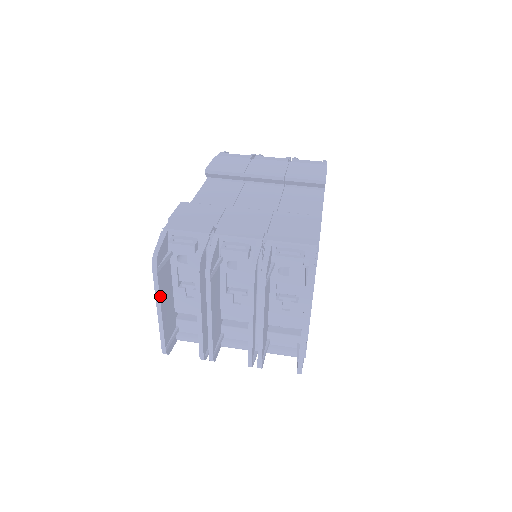
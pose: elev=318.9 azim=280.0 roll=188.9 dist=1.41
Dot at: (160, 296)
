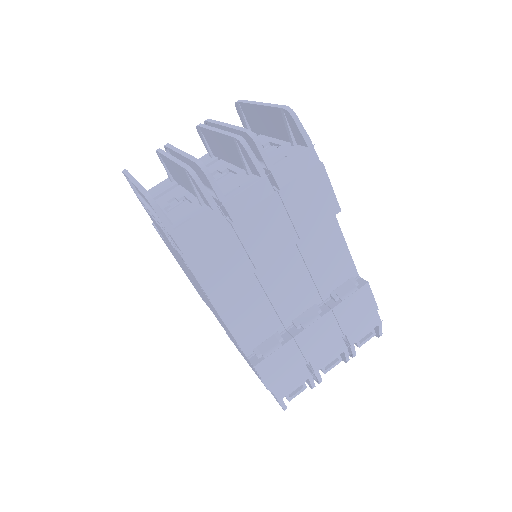
Dot at: occluded
